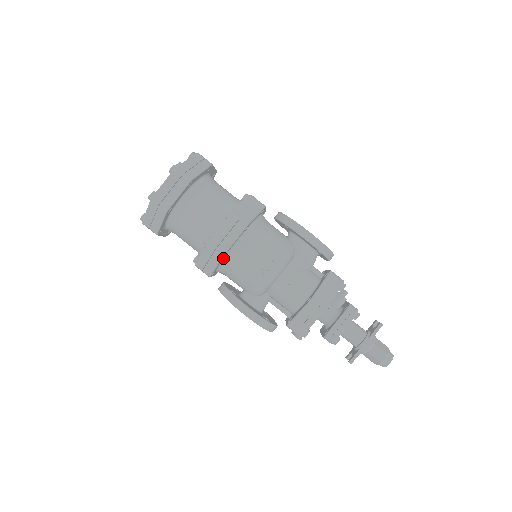
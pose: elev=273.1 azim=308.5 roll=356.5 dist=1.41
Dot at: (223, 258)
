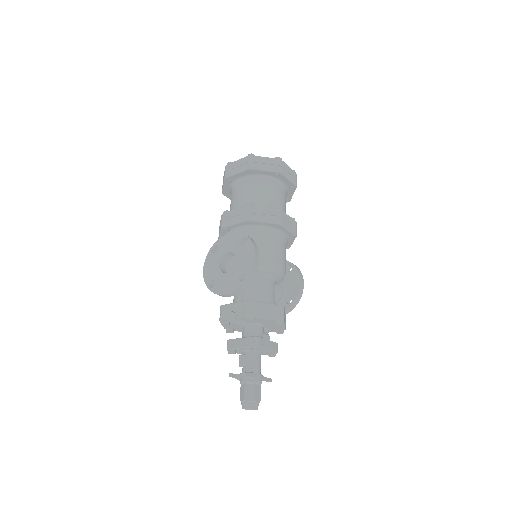
Dot at: (270, 226)
